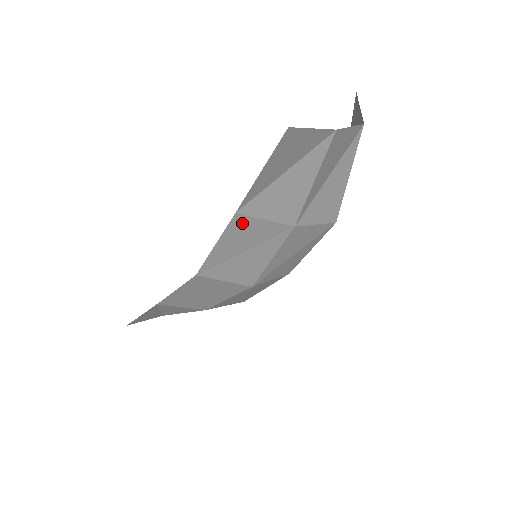
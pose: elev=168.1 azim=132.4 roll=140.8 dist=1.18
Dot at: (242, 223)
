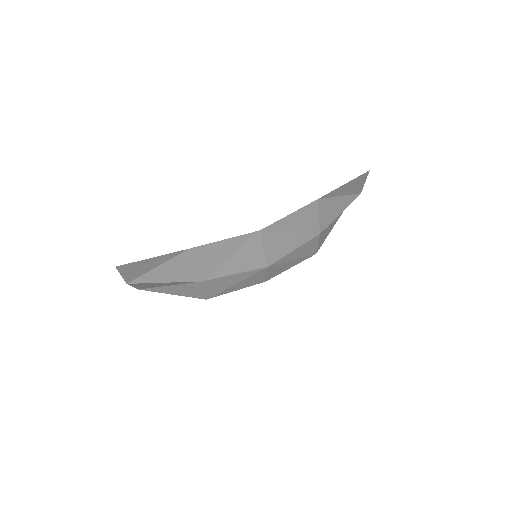
Dot at: (312, 209)
